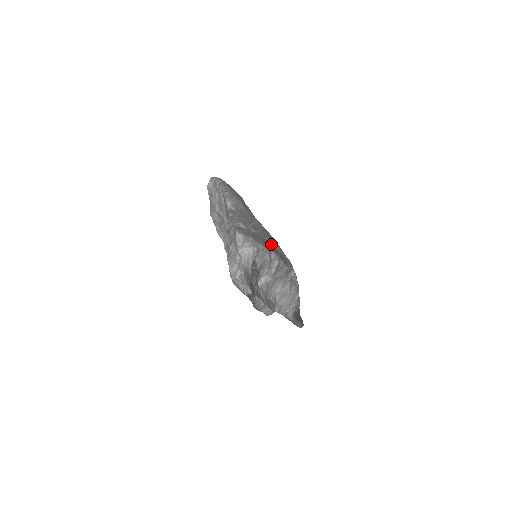
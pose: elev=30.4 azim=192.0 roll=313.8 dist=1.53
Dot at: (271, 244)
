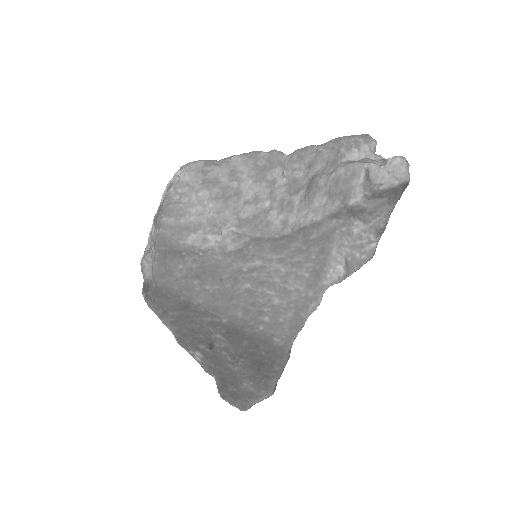
Dot at: occluded
